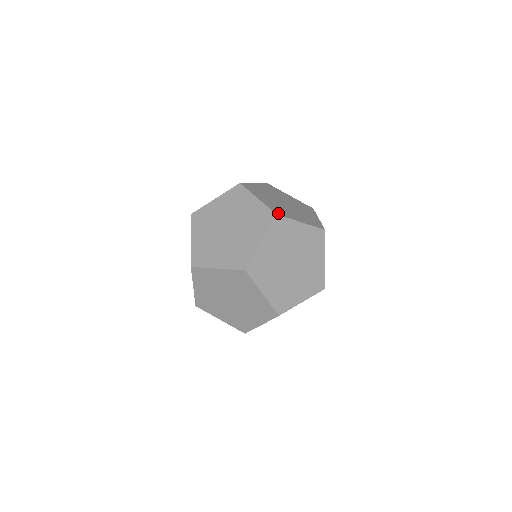
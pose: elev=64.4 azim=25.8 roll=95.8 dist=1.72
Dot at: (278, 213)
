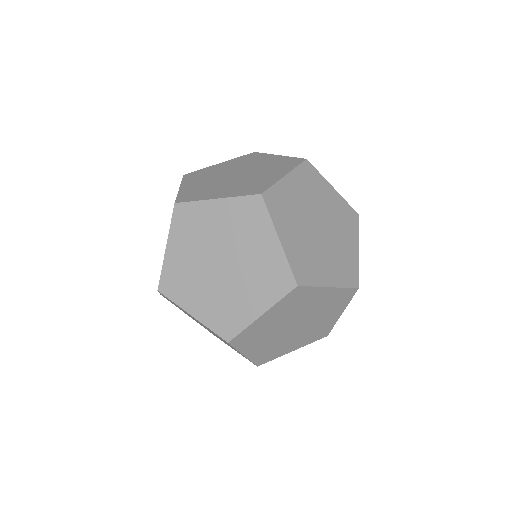
Dot at: (301, 279)
